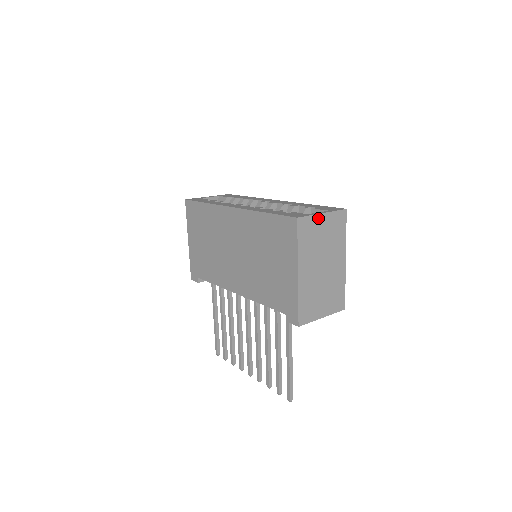
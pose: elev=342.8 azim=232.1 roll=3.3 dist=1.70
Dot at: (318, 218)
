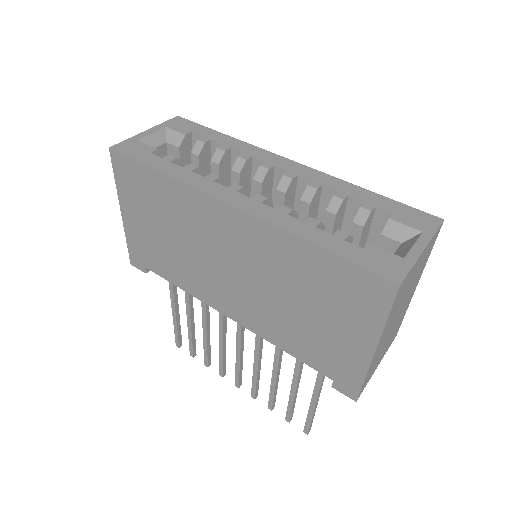
Dot at: (417, 261)
